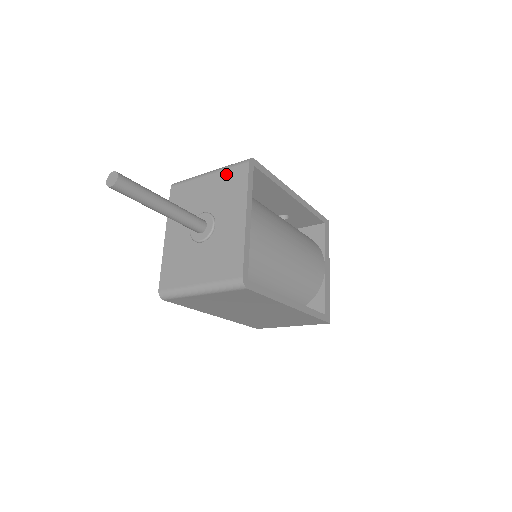
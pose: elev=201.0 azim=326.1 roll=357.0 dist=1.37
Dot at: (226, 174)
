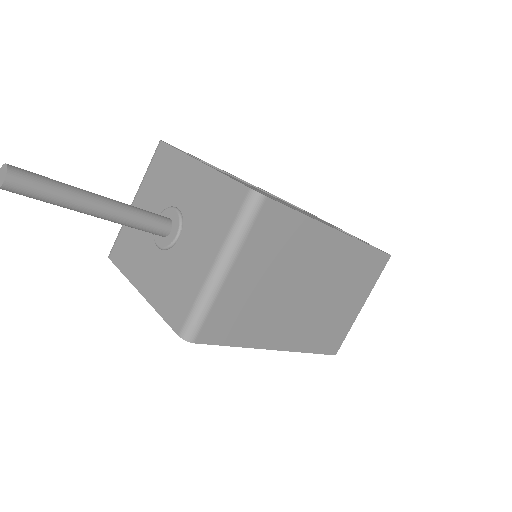
Dot at: (150, 174)
